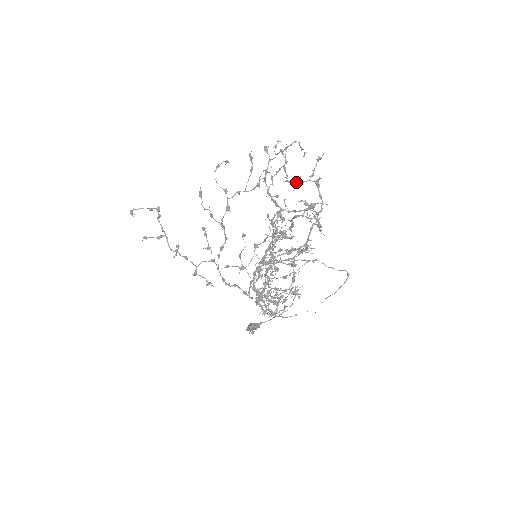
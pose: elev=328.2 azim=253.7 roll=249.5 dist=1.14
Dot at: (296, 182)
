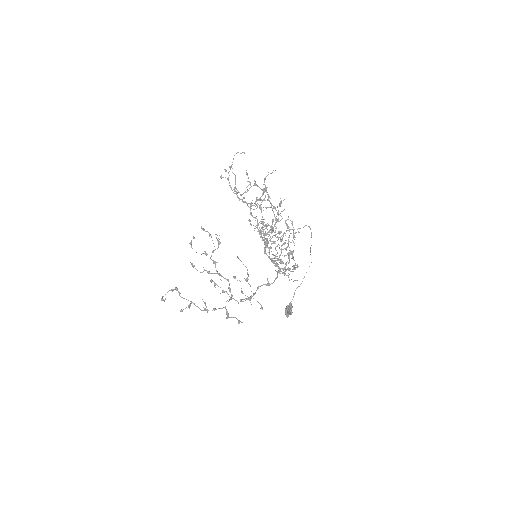
Dot at: occluded
